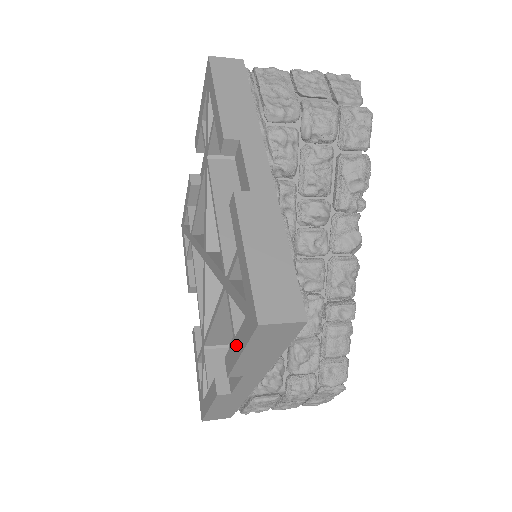
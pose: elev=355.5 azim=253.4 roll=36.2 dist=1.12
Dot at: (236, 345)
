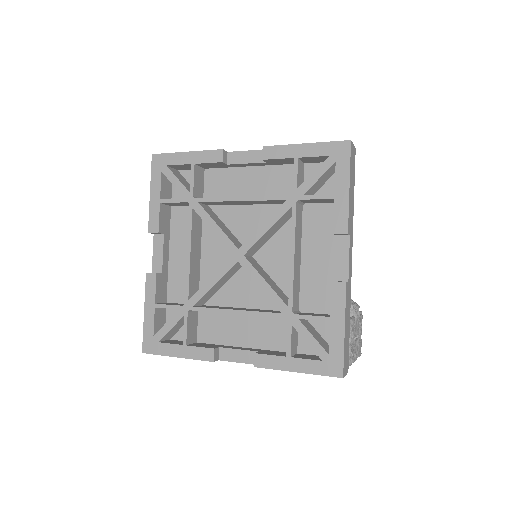
Dot at: (340, 194)
